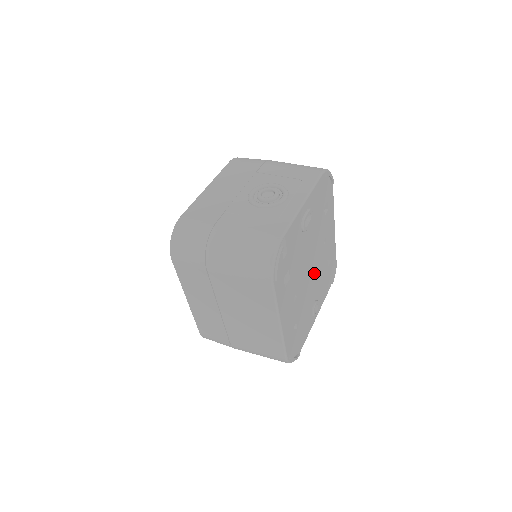
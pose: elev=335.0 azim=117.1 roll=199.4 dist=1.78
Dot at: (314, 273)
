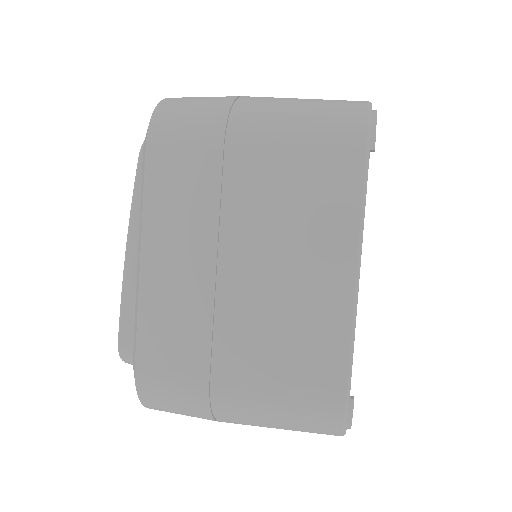
Dot at: occluded
